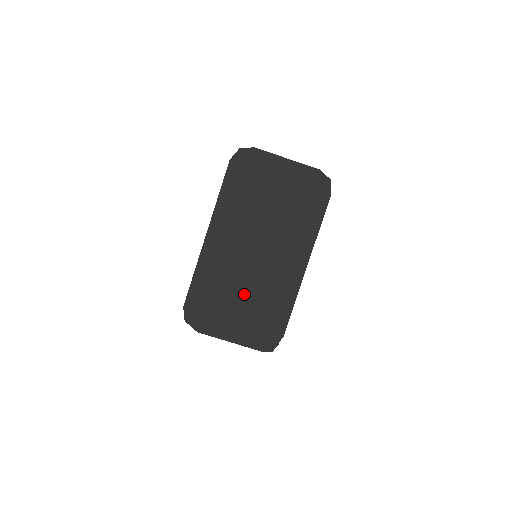
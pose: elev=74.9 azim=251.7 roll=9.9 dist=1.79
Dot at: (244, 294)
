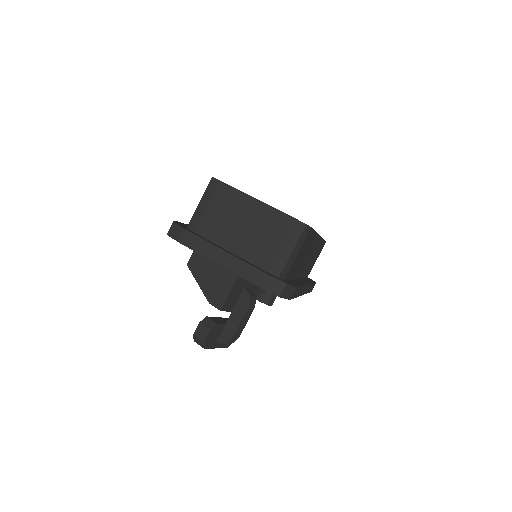
Dot at: occluded
